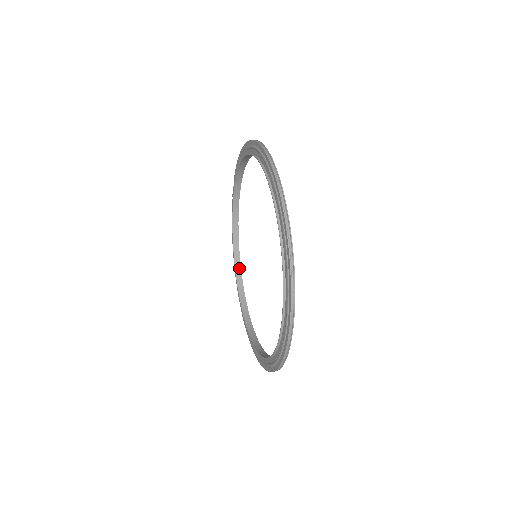
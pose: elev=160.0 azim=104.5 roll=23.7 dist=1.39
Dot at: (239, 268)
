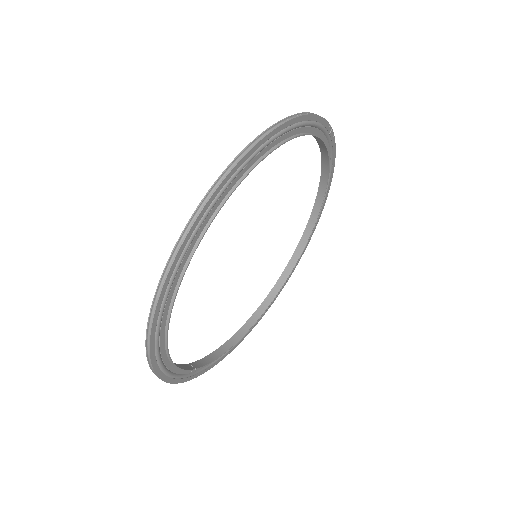
Dot at: (318, 210)
